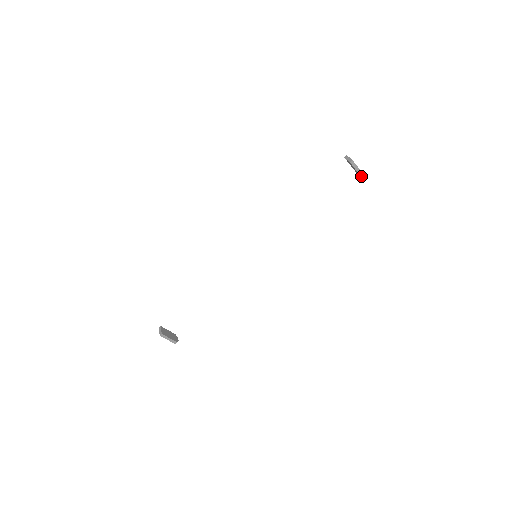
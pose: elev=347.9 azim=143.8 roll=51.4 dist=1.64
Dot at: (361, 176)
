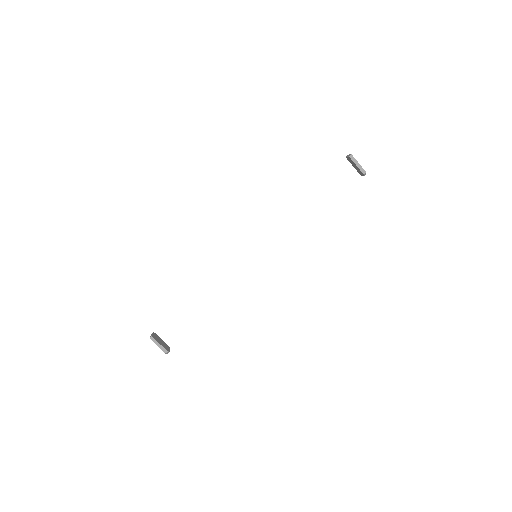
Dot at: (363, 173)
